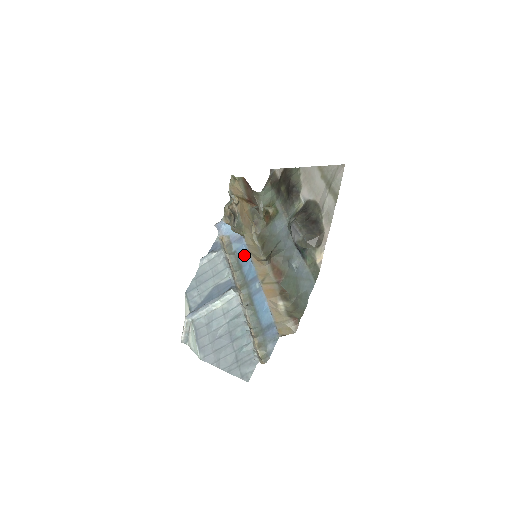
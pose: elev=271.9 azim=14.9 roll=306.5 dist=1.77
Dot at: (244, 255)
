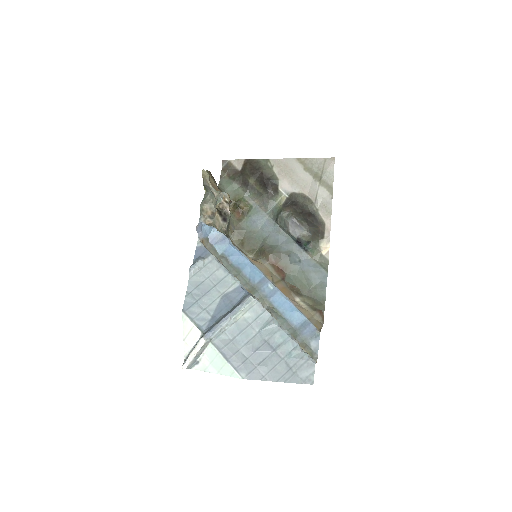
Dot at: (238, 257)
